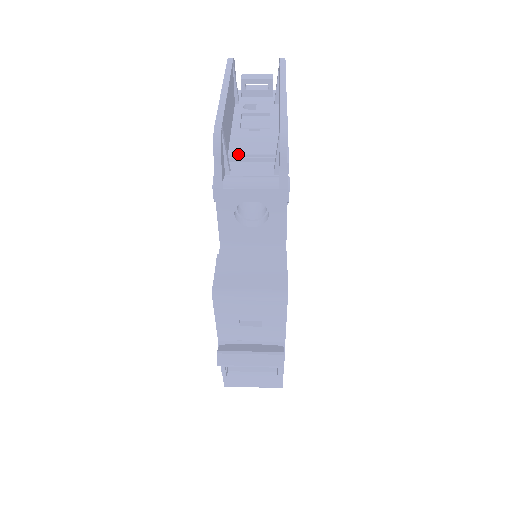
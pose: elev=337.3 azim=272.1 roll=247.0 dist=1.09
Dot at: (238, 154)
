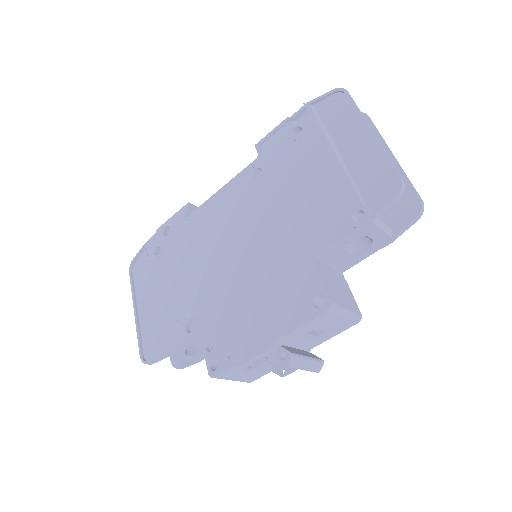
Dot at: occluded
